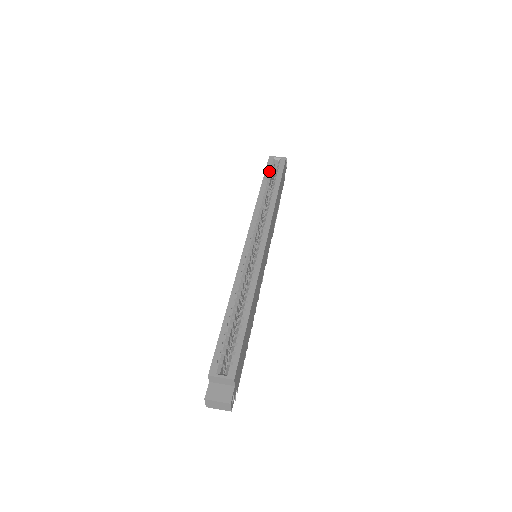
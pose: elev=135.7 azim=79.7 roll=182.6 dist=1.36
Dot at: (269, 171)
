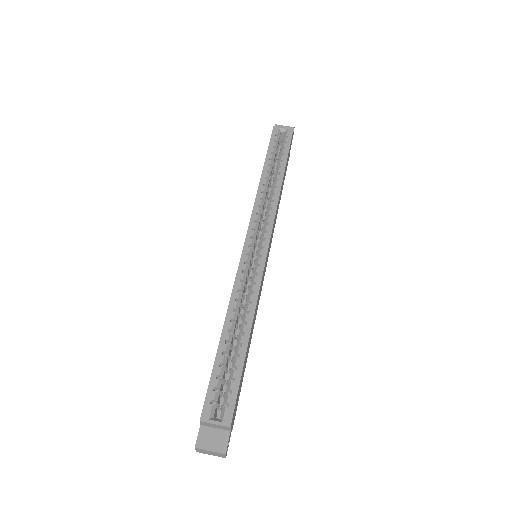
Dot at: (273, 146)
